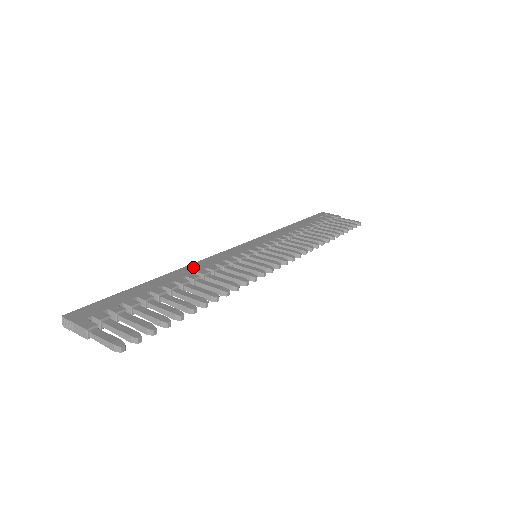
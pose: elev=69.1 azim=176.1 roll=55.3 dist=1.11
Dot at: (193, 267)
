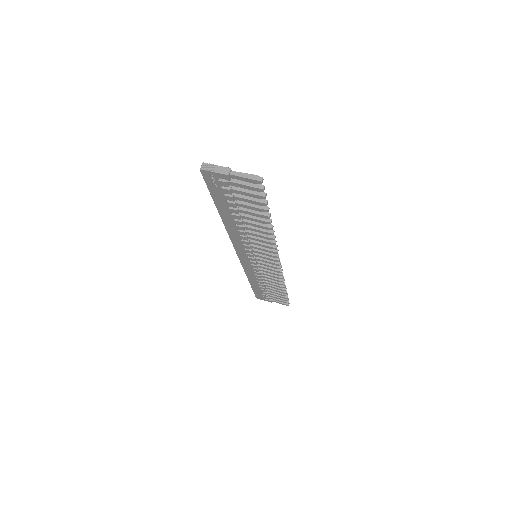
Dot at: occluded
